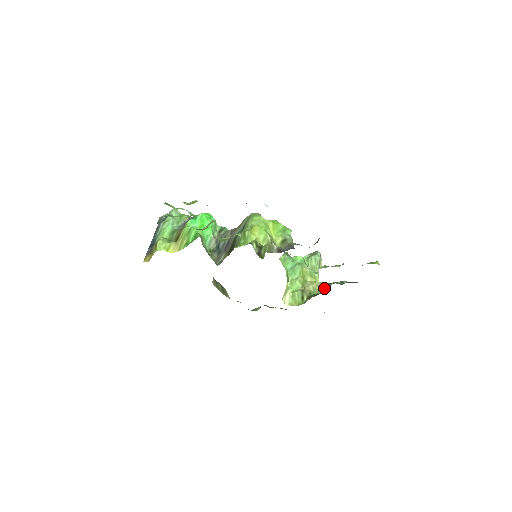
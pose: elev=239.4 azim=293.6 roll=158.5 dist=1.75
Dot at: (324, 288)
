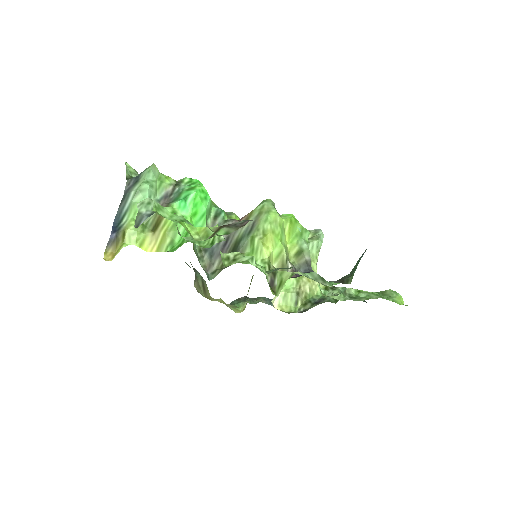
Dot at: occluded
